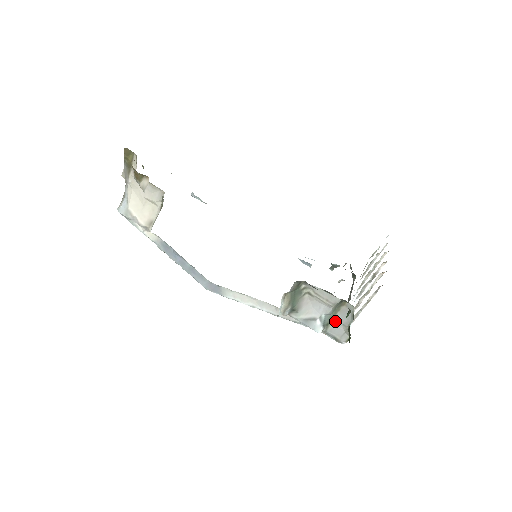
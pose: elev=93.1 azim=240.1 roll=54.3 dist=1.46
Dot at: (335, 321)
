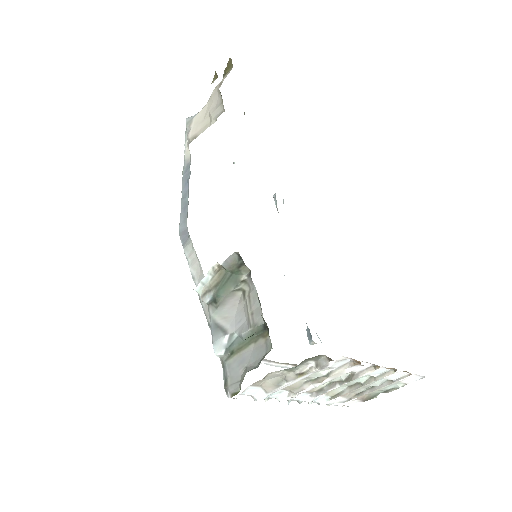
Dot at: (242, 355)
